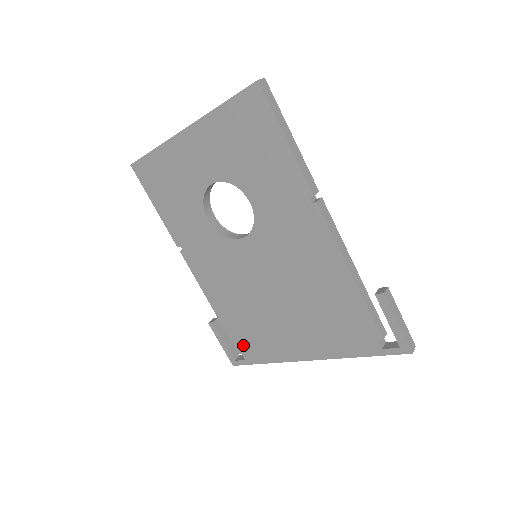
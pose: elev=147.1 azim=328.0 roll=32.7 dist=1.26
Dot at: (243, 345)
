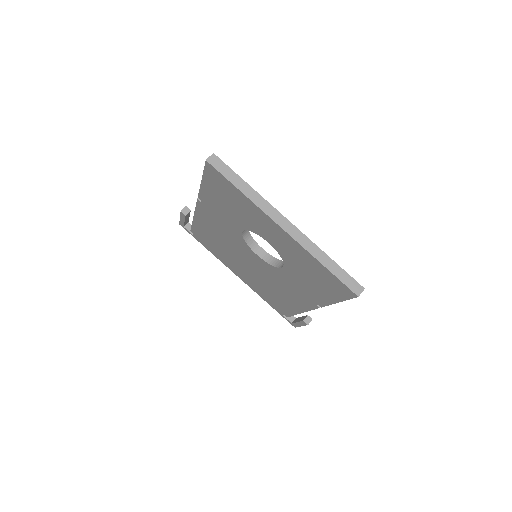
Dot at: (199, 236)
